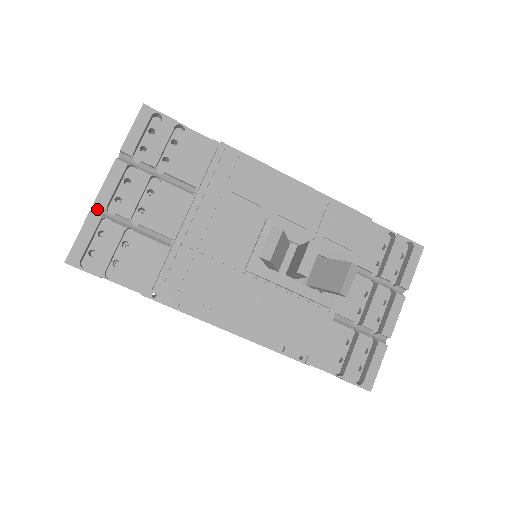
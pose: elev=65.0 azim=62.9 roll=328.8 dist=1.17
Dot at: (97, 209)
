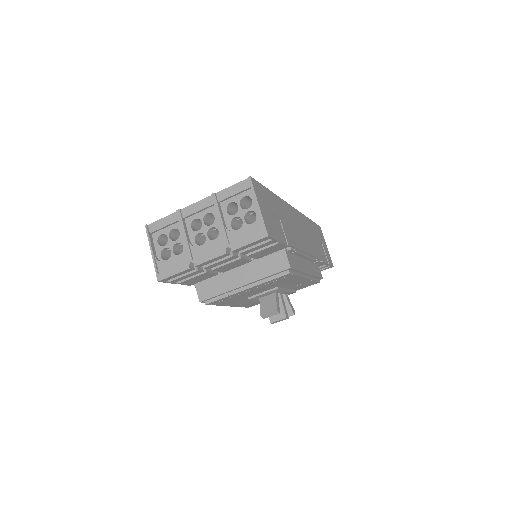
Dot at: (193, 263)
